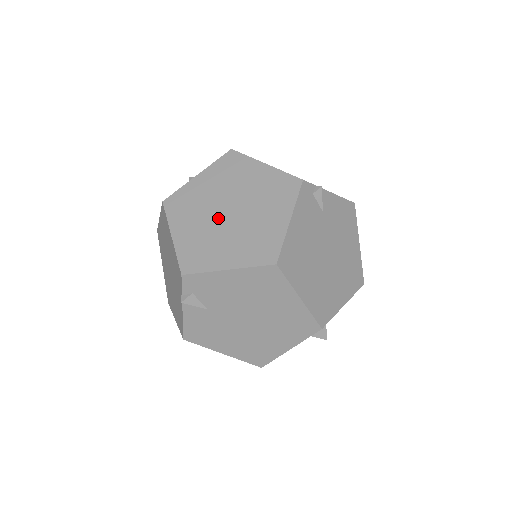
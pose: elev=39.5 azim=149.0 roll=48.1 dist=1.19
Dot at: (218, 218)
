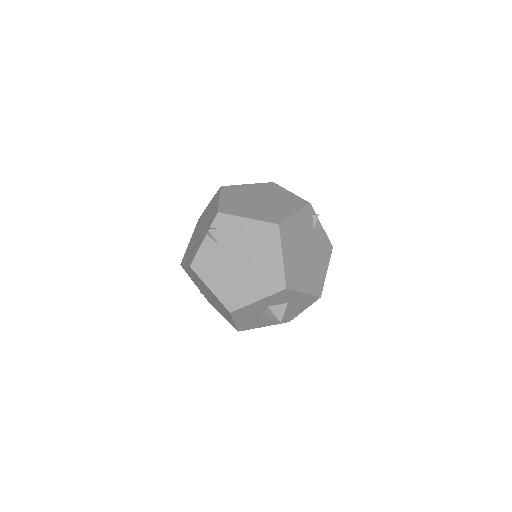
Dot at: (252, 200)
